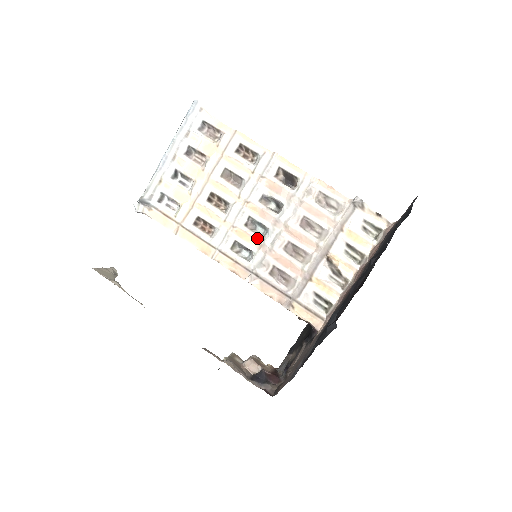
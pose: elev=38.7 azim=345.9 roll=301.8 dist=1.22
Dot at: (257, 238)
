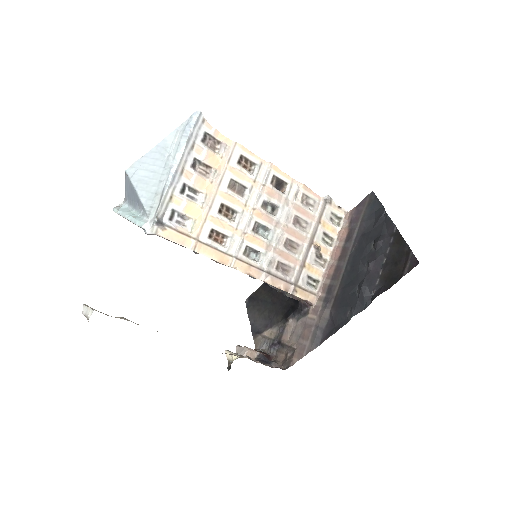
Dot at: (264, 240)
